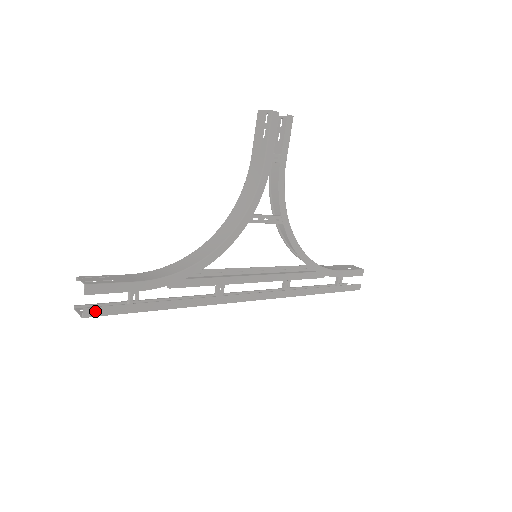
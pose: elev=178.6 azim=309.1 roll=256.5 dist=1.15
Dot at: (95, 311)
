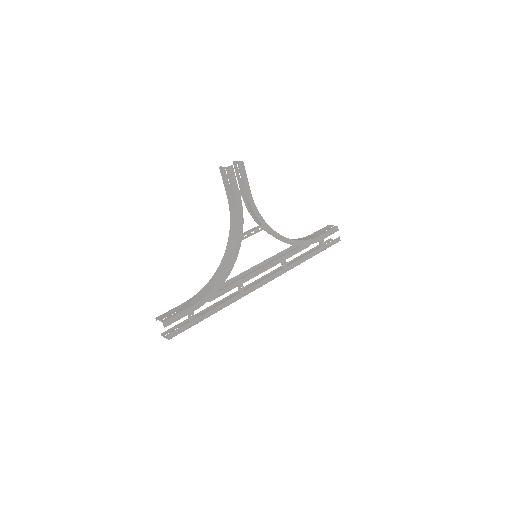
Dot at: (174, 333)
